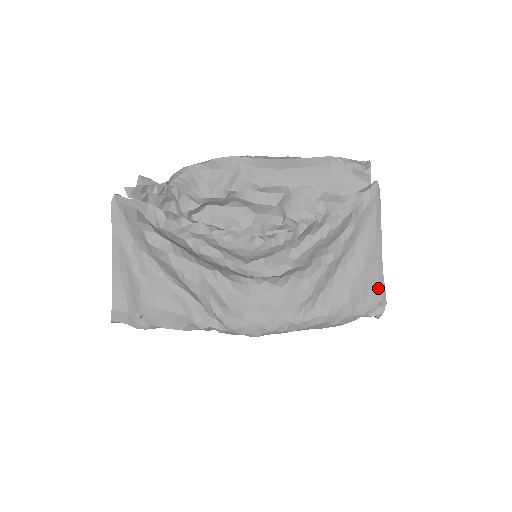
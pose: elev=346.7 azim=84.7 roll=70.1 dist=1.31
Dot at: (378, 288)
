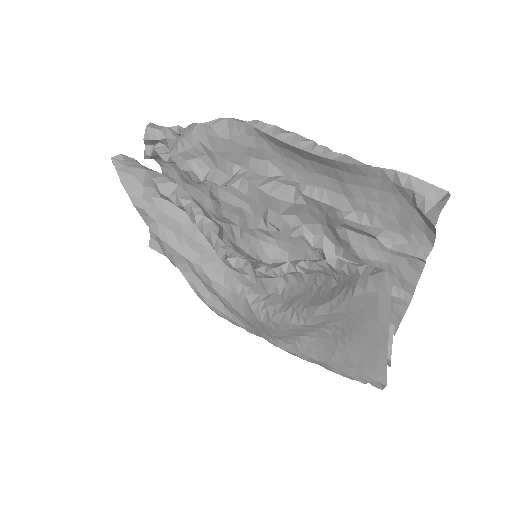
Dot at: (375, 370)
